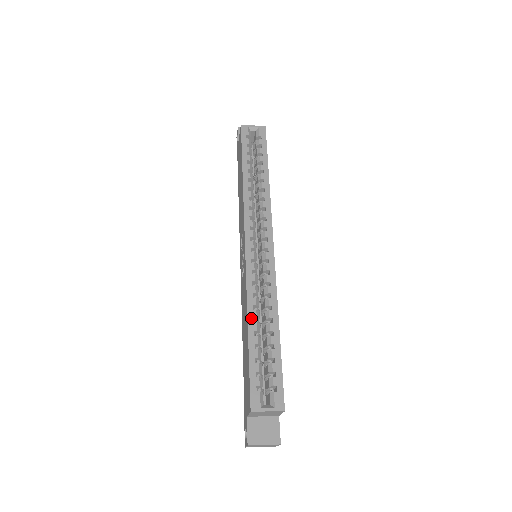
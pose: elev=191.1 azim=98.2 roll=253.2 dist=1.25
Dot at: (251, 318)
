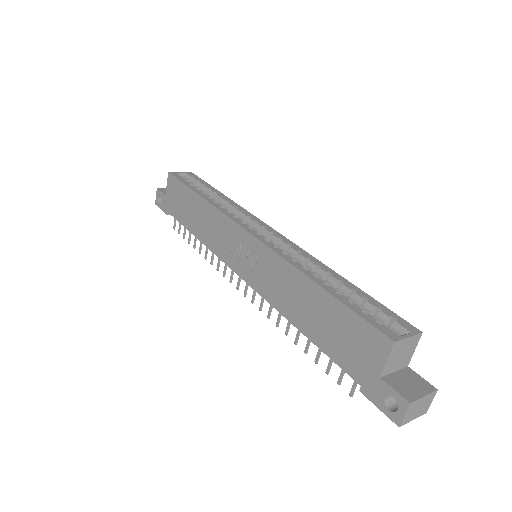
Dot at: (310, 275)
